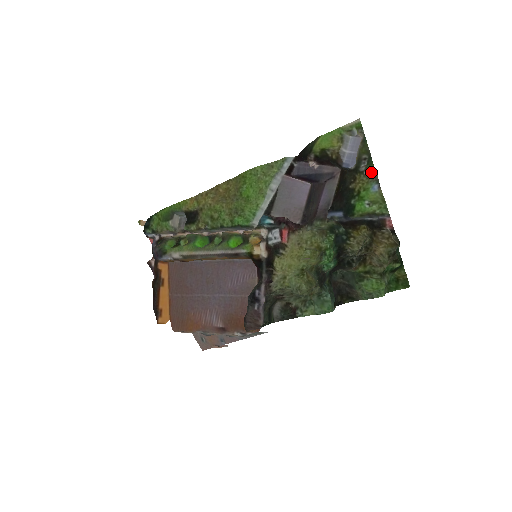
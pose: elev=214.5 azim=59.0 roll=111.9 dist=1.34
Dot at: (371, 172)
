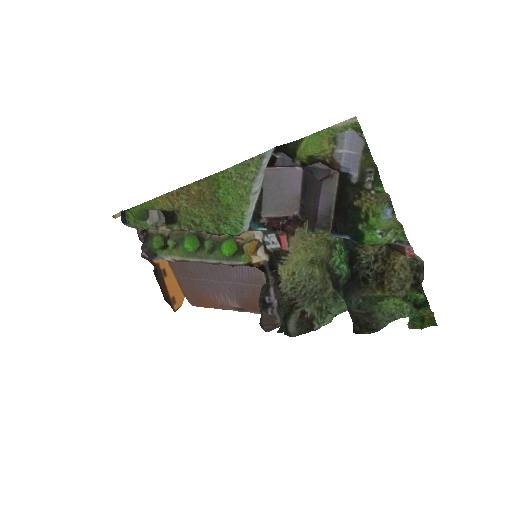
Dot at: (380, 193)
